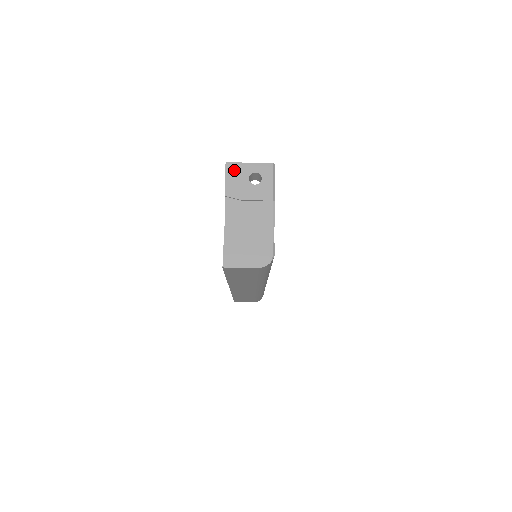
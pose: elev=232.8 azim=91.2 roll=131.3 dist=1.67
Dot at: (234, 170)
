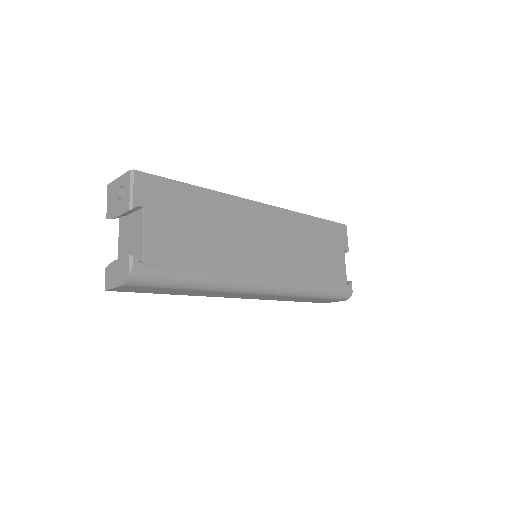
Dot at: (111, 190)
